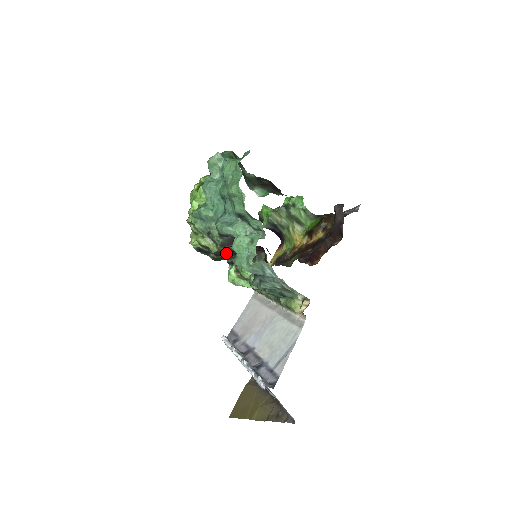
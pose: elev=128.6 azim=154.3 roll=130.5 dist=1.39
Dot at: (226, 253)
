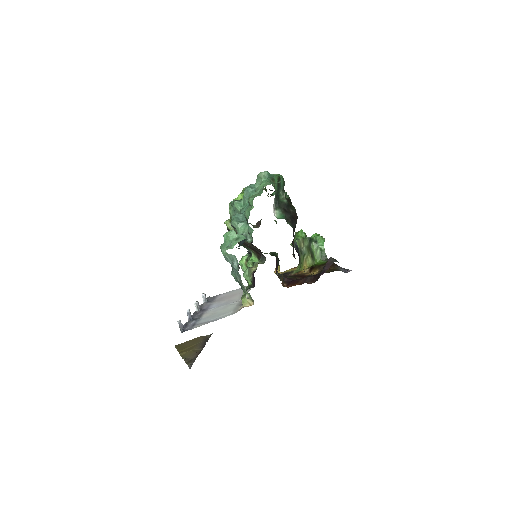
Dot at: occluded
